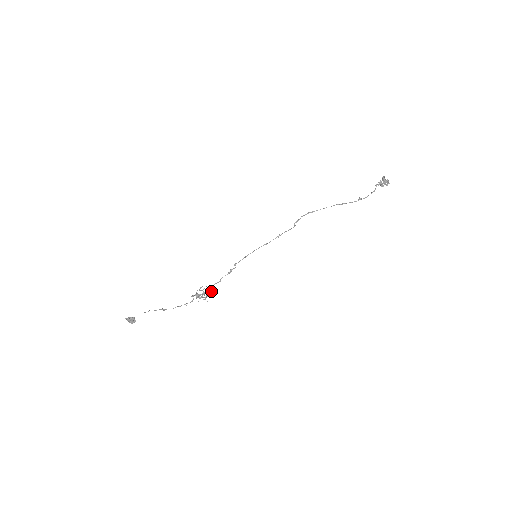
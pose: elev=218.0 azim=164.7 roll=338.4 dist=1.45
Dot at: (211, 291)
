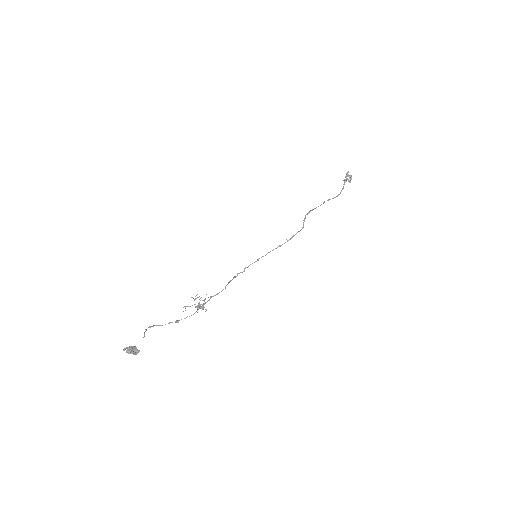
Dot at: occluded
